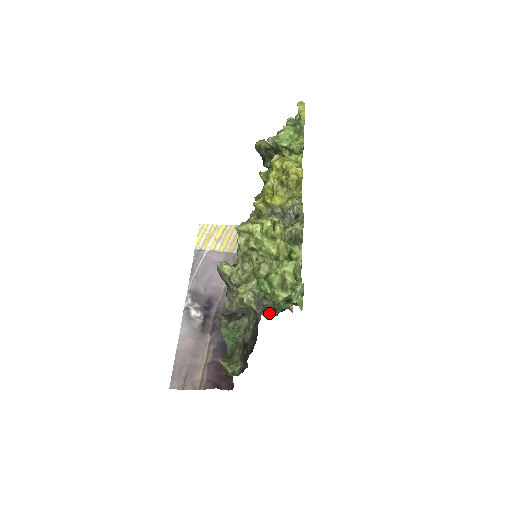
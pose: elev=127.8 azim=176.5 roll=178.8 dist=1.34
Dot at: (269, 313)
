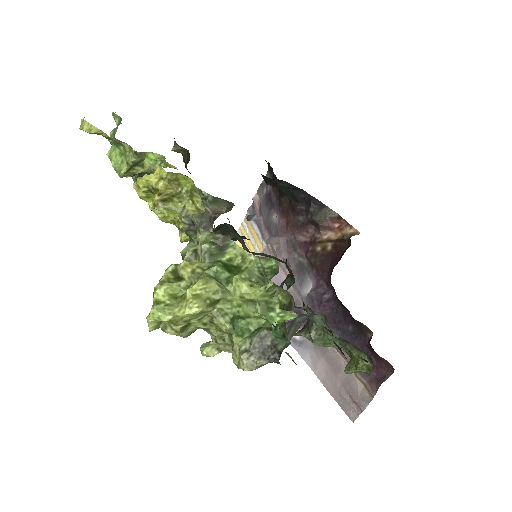
Dot at: (282, 349)
